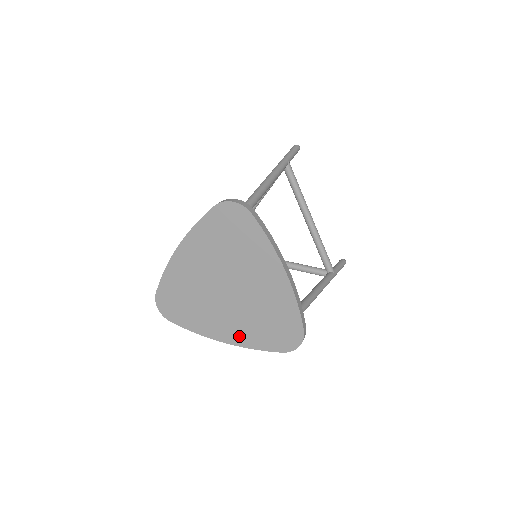
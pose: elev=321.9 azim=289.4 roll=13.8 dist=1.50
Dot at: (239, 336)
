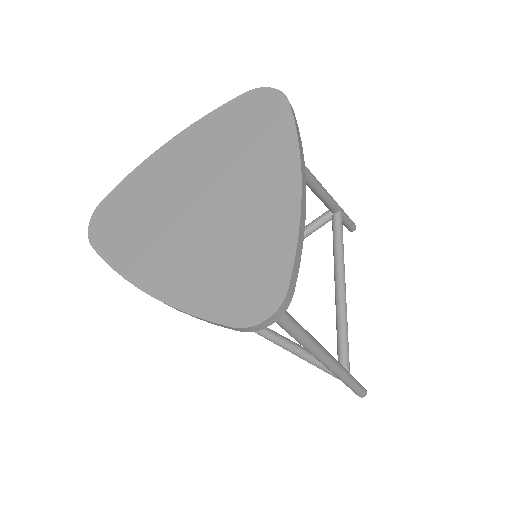
Dot at: (176, 284)
